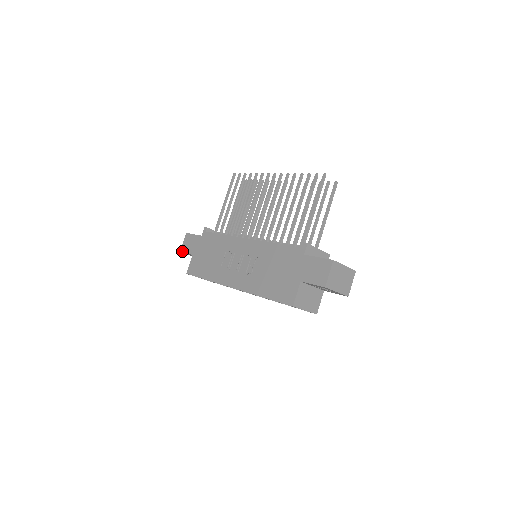
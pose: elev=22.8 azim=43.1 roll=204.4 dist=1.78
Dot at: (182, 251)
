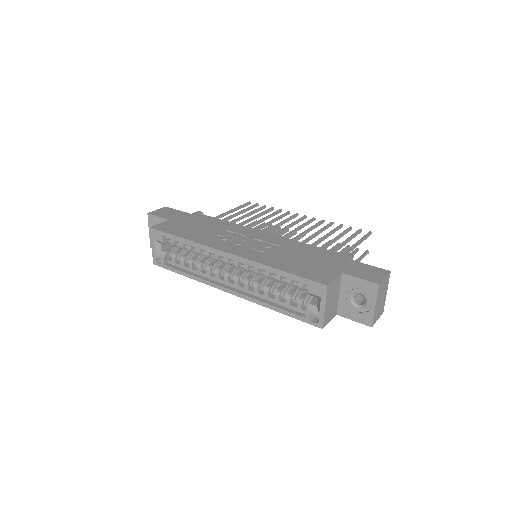
Dot at: (152, 213)
